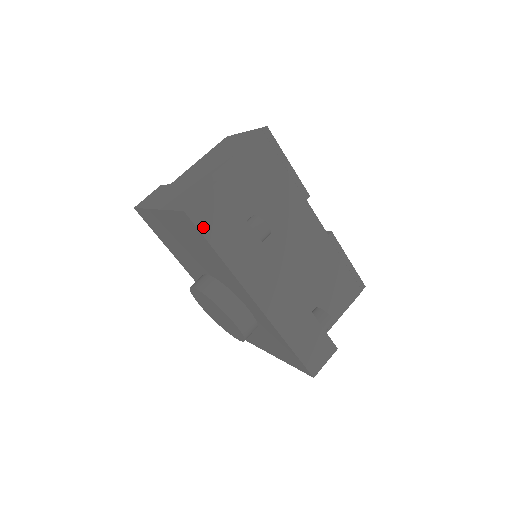
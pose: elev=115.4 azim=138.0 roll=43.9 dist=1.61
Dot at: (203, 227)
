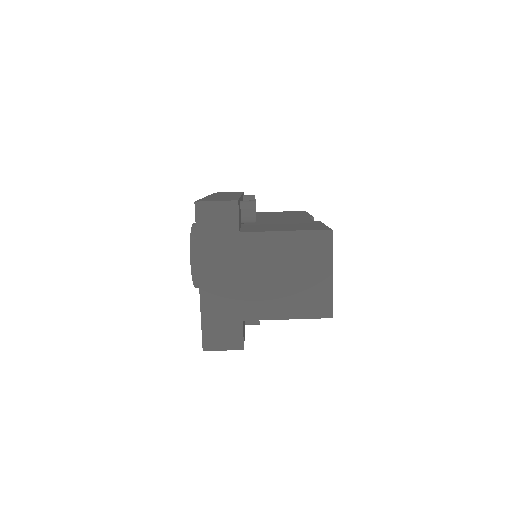
Dot at: occluded
